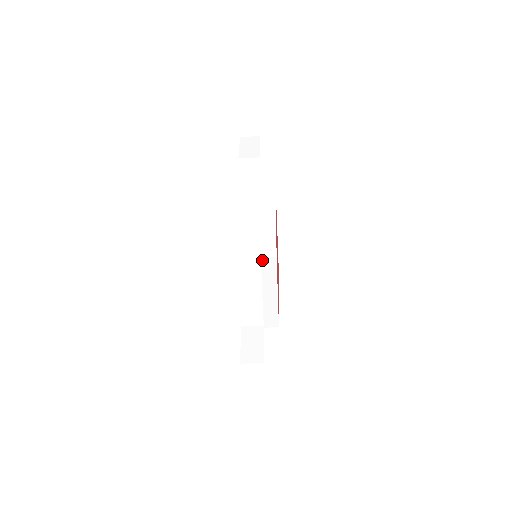
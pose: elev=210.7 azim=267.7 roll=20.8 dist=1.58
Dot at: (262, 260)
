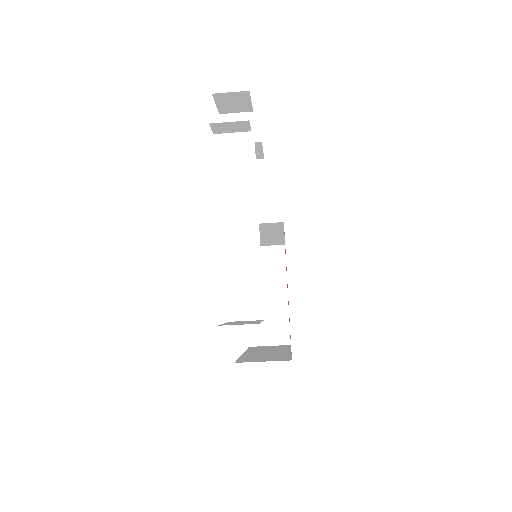
Dot at: (270, 346)
